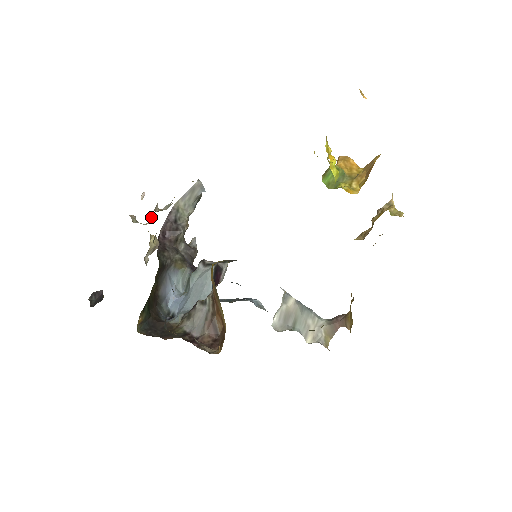
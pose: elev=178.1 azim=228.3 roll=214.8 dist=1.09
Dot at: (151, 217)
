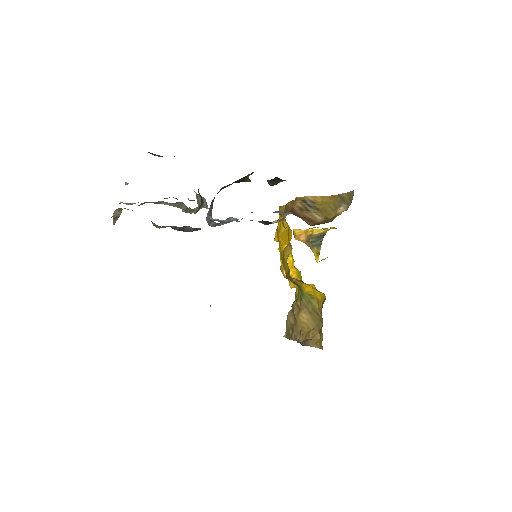
Dot at: occluded
